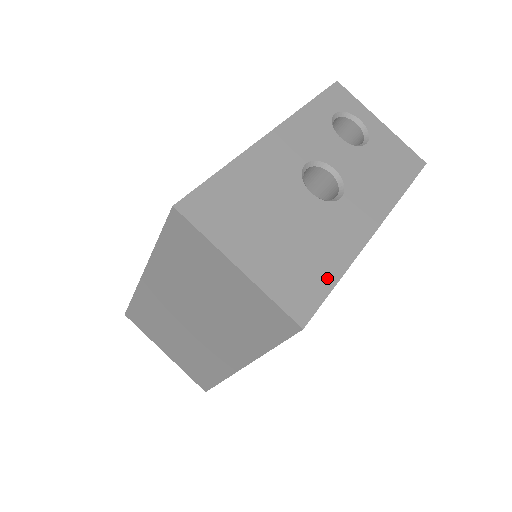
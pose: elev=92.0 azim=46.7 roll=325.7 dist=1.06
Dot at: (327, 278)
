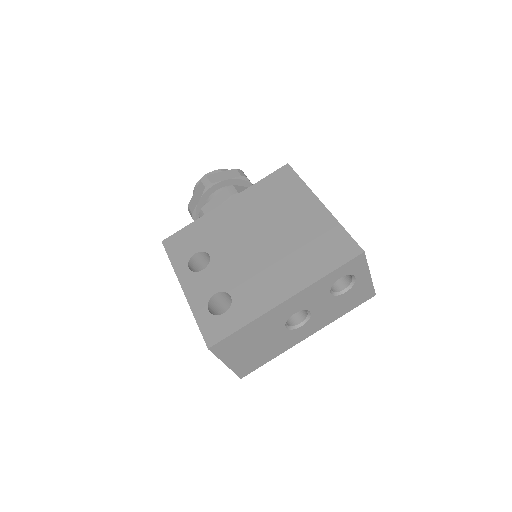
Dot at: (265, 361)
